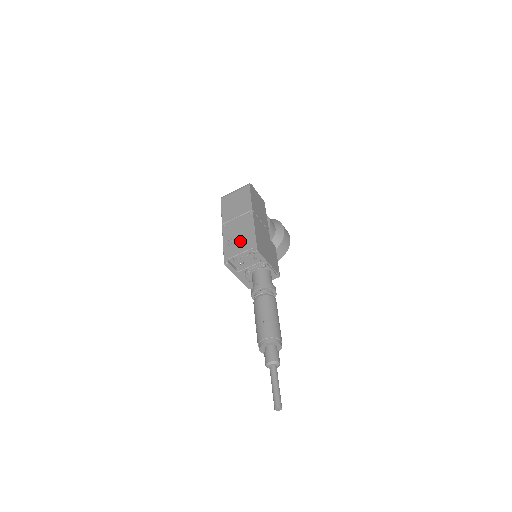
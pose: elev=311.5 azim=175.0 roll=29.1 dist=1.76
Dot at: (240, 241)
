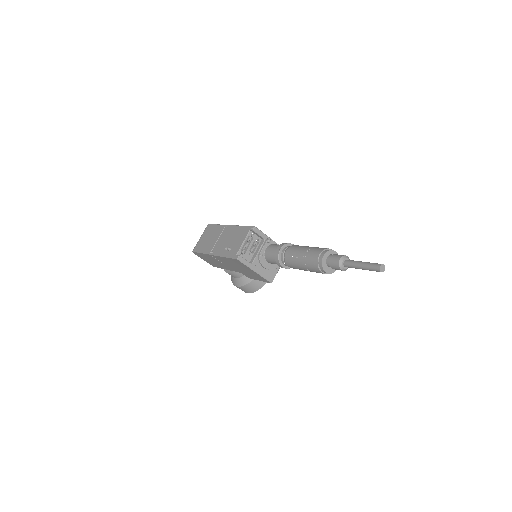
Dot at: (235, 240)
